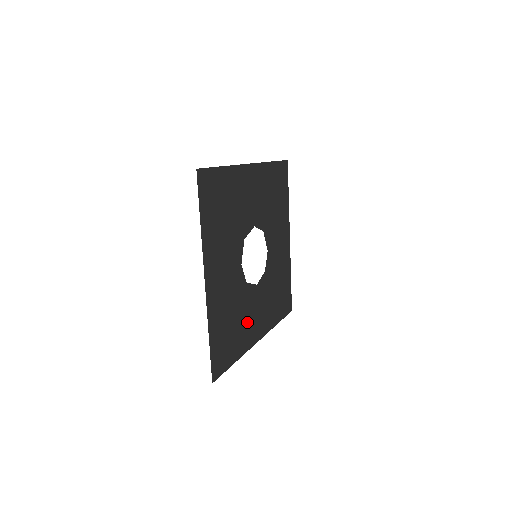
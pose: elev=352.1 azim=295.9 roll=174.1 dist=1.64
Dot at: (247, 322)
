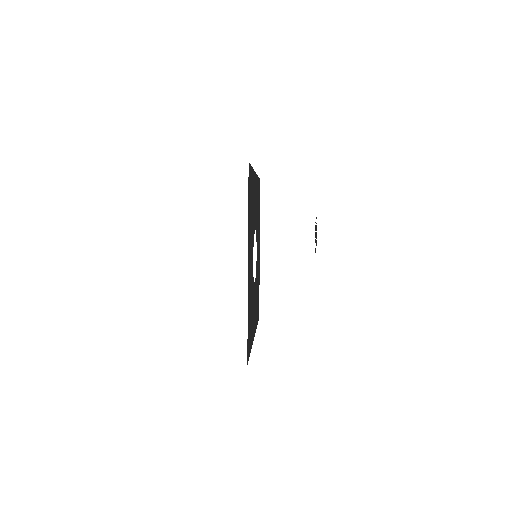
Dot at: occluded
